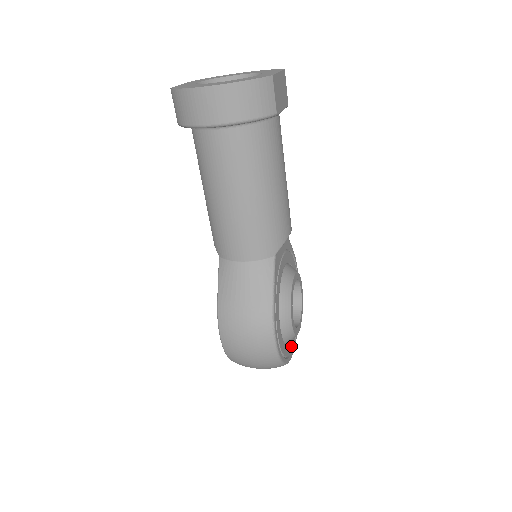
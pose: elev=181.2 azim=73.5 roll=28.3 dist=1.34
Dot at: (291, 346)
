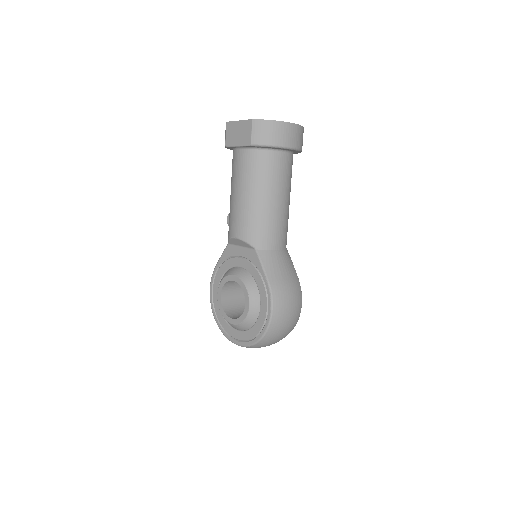
Dot at: occluded
